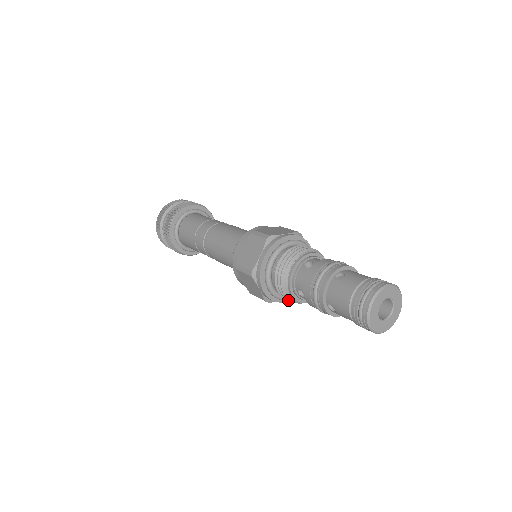
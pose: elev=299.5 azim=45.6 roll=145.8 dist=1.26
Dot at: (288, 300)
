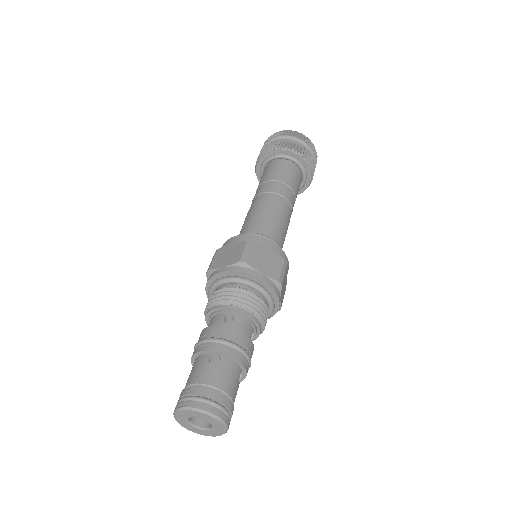
Dot at: occluded
